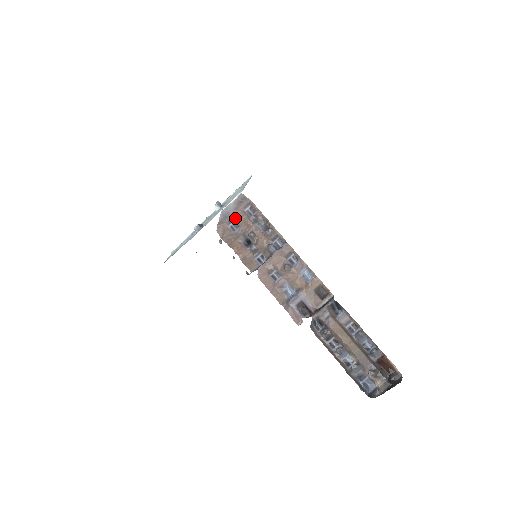
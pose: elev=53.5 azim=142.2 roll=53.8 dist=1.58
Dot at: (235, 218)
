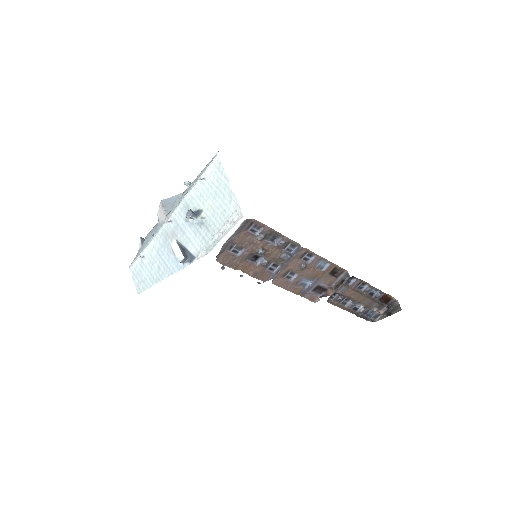
Dot at: (237, 242)
